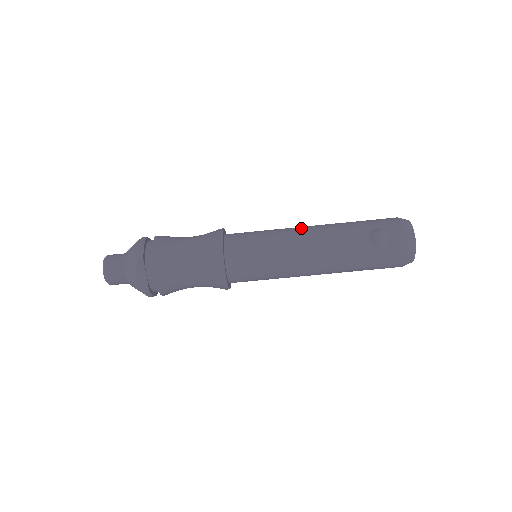
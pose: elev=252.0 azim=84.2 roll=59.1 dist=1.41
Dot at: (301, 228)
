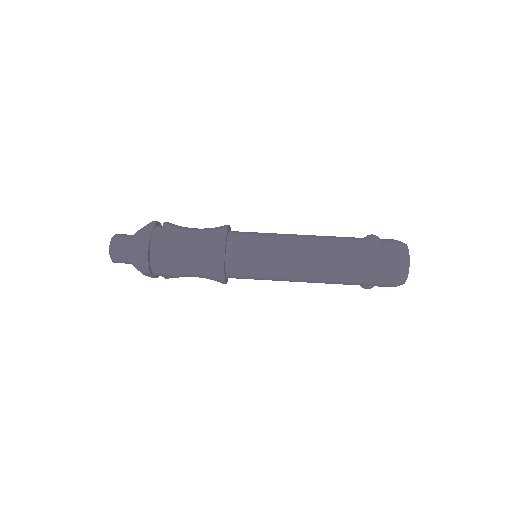
Dot at: occluded
